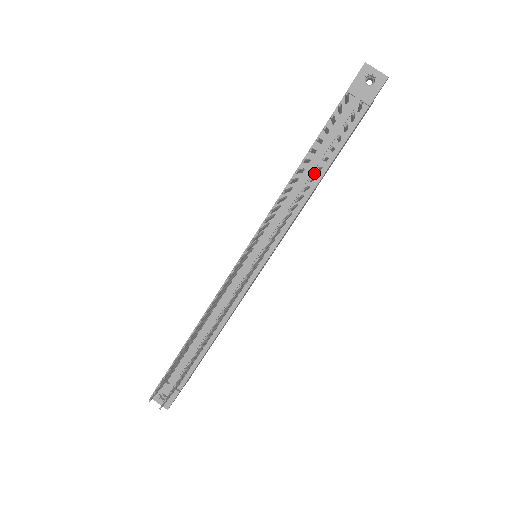
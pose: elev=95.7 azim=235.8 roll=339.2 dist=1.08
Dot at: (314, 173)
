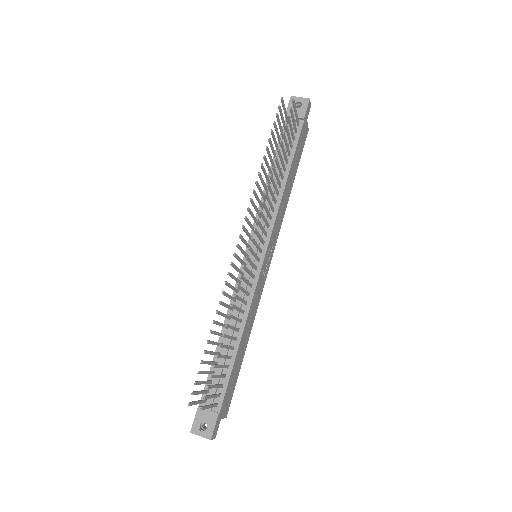
Dot at: occluded
